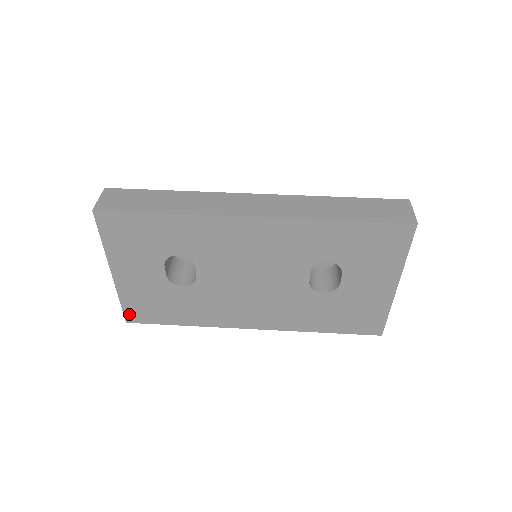
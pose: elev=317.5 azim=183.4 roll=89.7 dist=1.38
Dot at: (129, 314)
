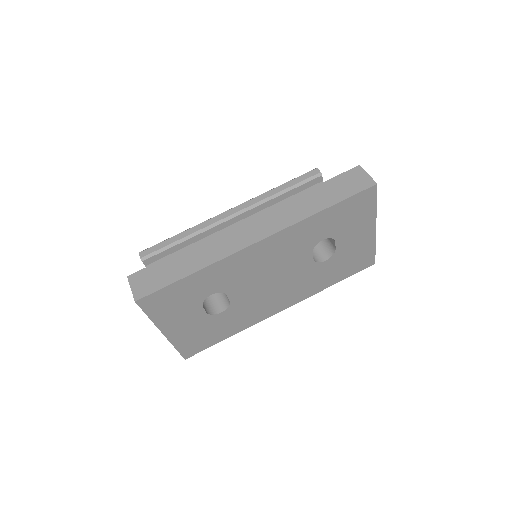
Dot at: (185, 353)
